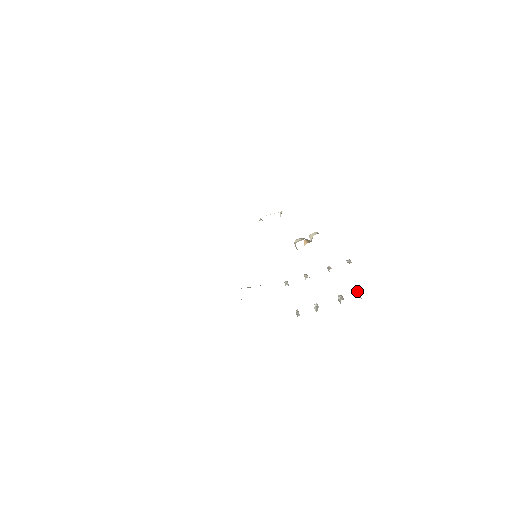
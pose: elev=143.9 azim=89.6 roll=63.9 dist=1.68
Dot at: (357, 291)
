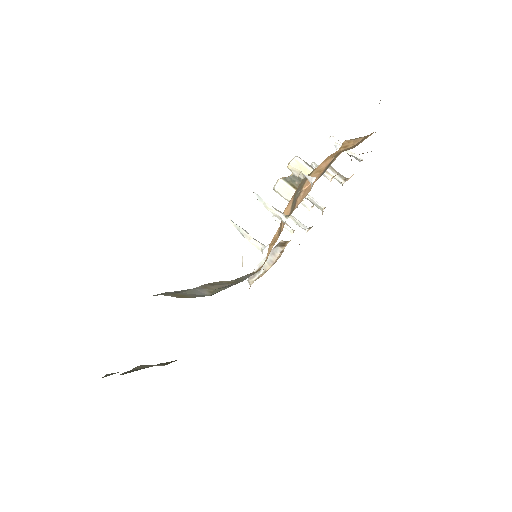
Dot at: occluded
